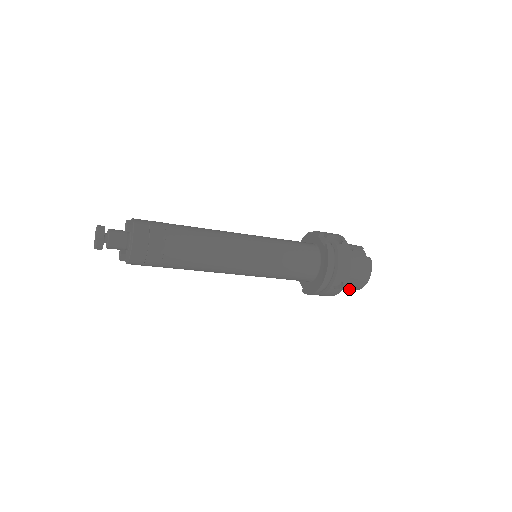
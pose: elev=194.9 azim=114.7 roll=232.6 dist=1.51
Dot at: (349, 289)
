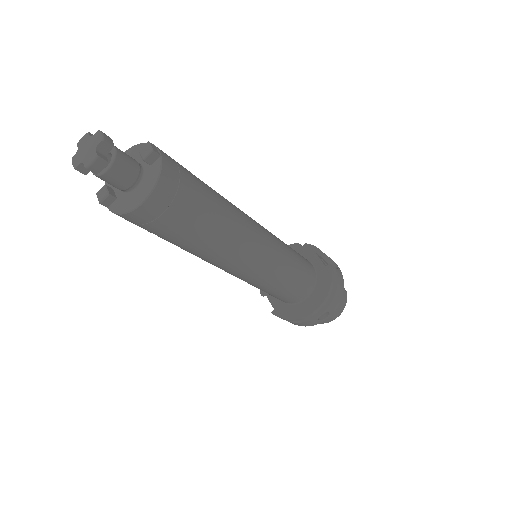
Dot at: occluded
